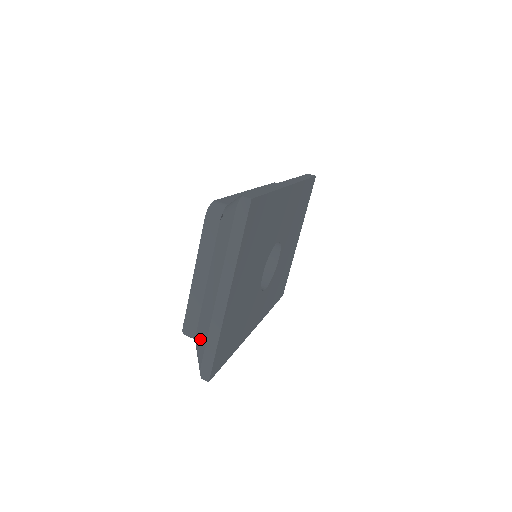
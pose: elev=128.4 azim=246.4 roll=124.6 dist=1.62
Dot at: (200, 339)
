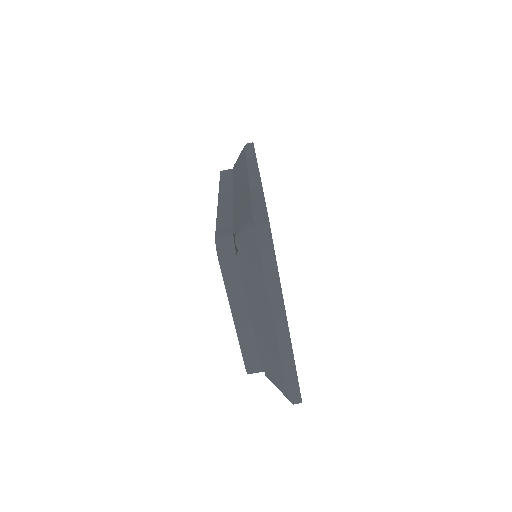
Dot at: (272, 371)
